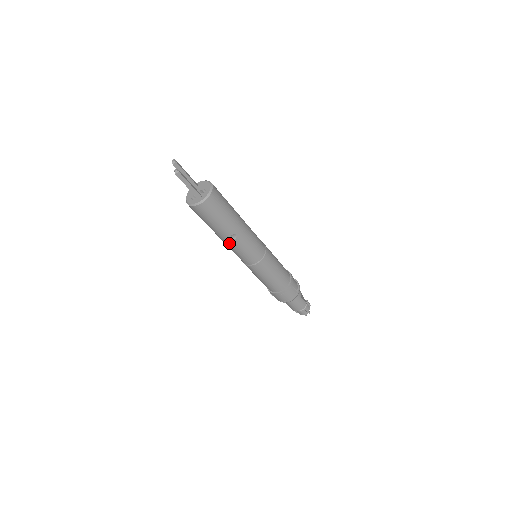
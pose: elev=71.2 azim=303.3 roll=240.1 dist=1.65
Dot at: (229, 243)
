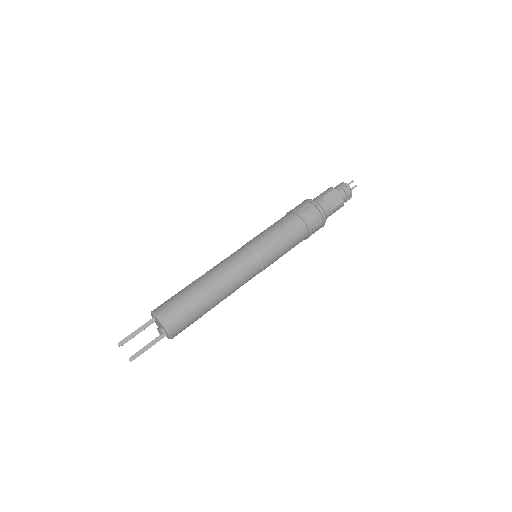
Dot at: occluded
